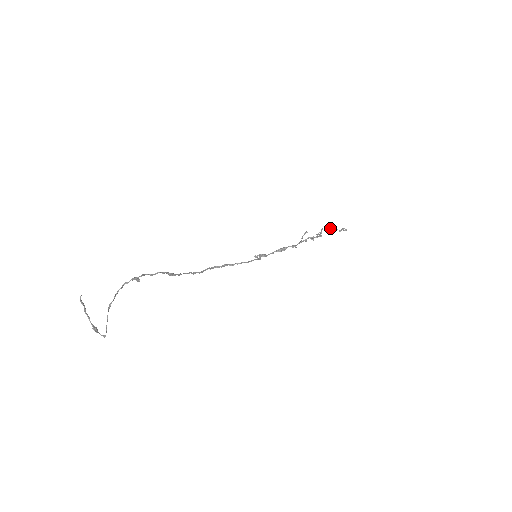
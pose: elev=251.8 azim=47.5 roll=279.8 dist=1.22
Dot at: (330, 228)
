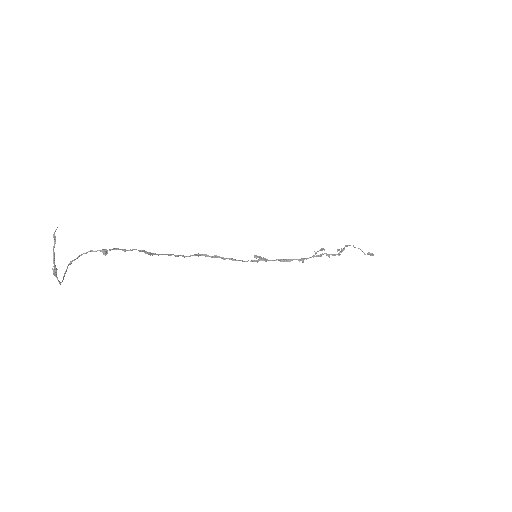
Dot at: occluded
